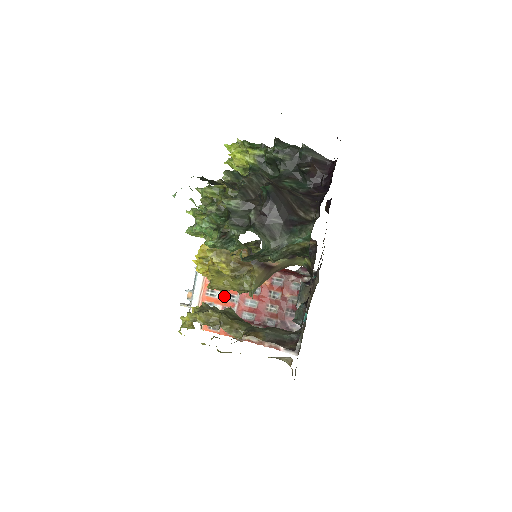
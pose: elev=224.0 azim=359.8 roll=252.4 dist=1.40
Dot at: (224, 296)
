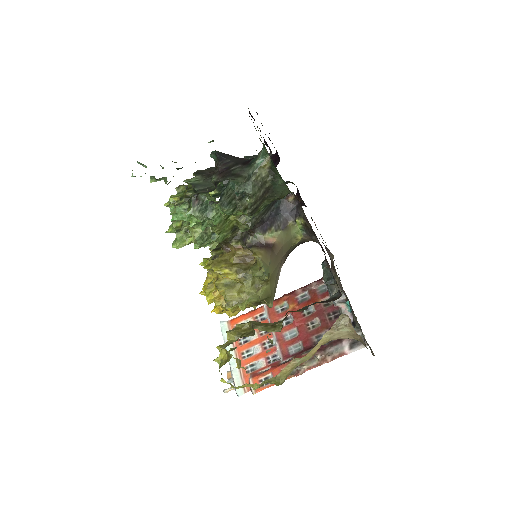
Dot at: (261, 347)
